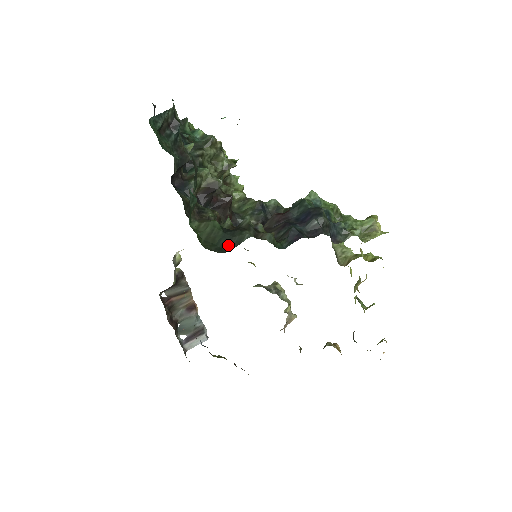
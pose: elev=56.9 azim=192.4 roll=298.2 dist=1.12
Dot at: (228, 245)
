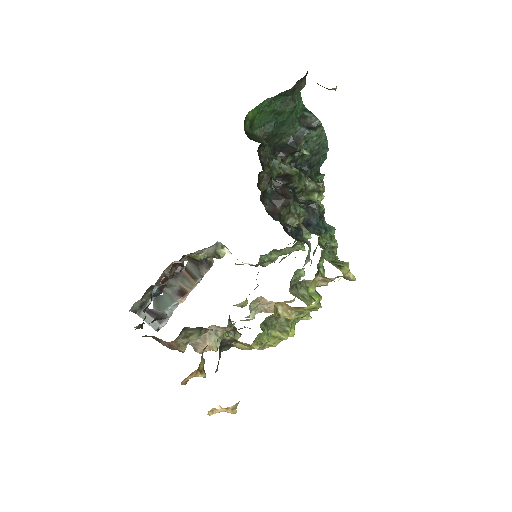
Dot at: (254, 140)
